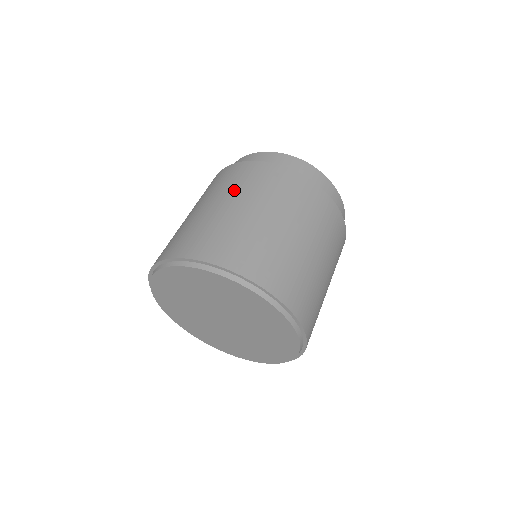
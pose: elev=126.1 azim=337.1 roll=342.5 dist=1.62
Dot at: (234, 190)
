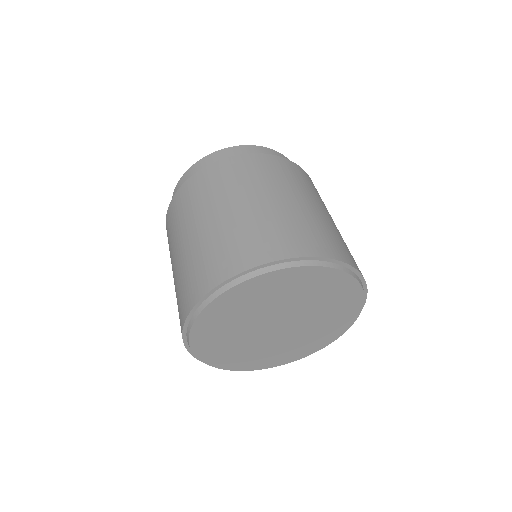
Dot at: (181, 225)
